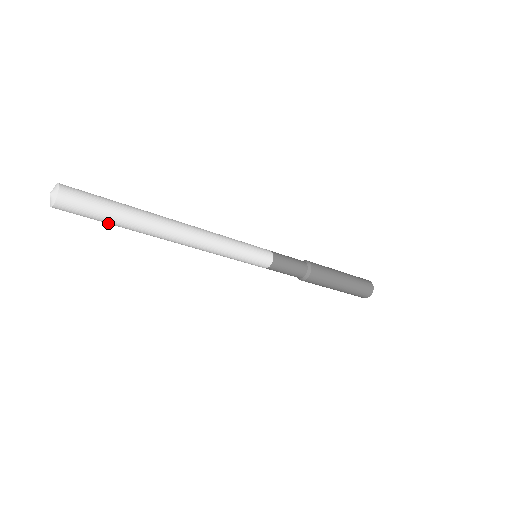
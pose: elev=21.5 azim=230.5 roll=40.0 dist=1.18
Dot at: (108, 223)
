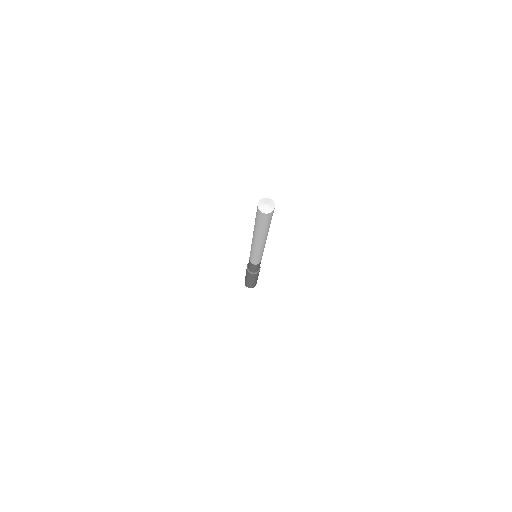
Dot at: (258, 225)
